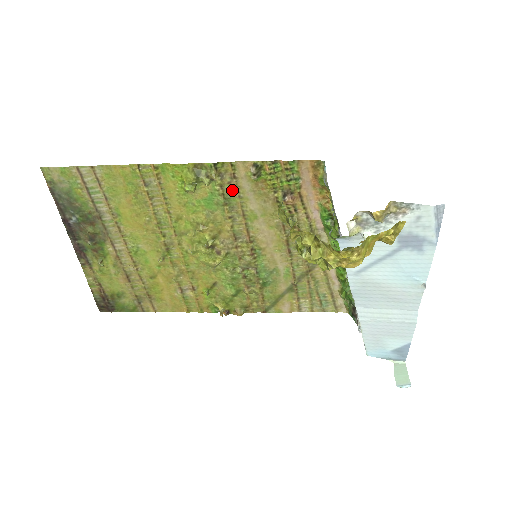
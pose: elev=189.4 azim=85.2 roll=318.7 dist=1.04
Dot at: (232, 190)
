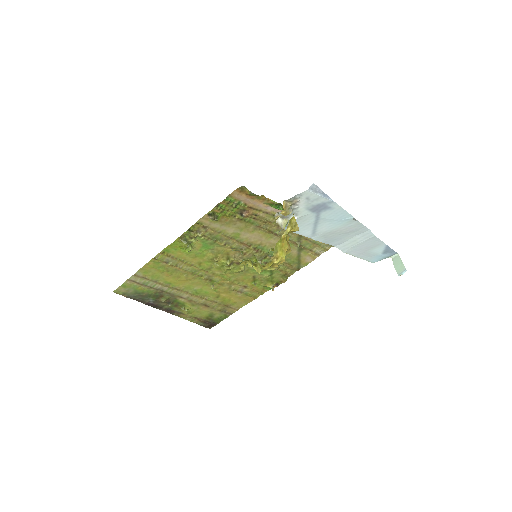
Dot at: (211, 233)
